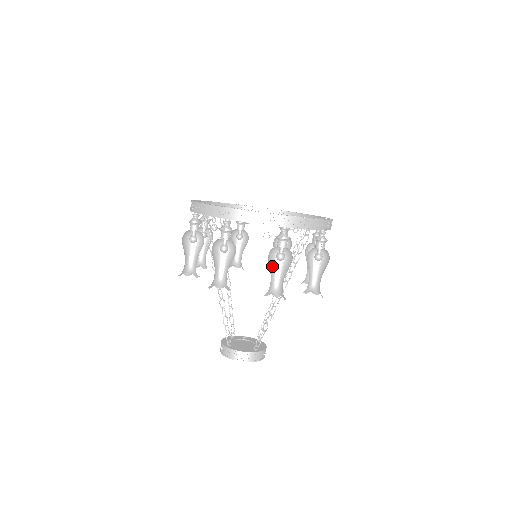
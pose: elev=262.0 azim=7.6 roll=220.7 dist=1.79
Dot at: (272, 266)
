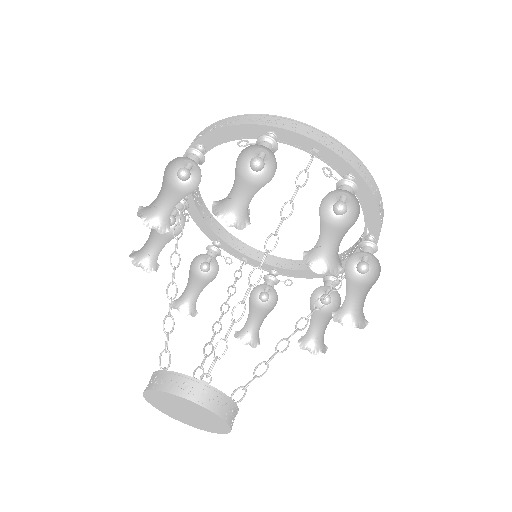
Dot at: (245, 187)
